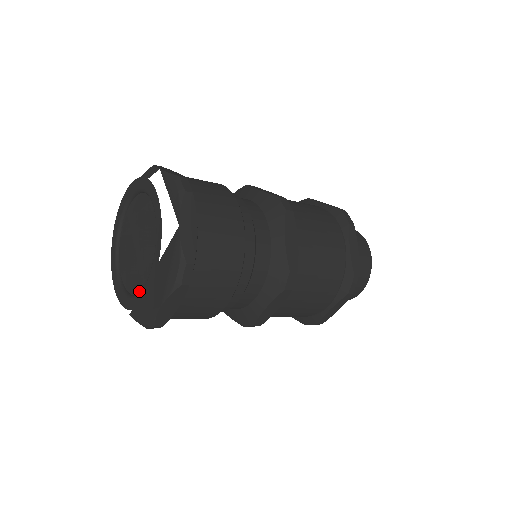
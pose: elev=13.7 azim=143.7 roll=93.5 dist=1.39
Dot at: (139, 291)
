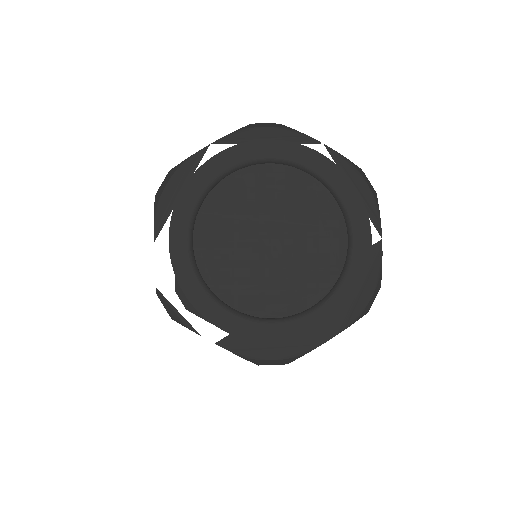
Dot at: (283, 314)
